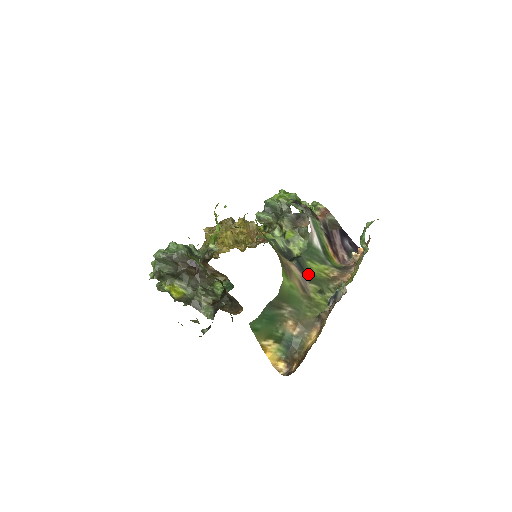
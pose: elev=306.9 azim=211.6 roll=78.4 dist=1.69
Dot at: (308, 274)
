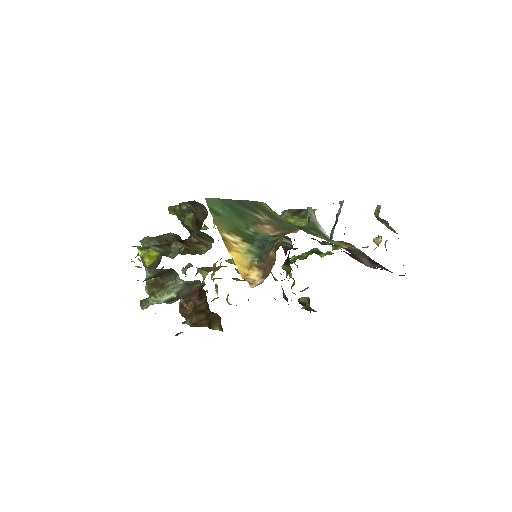
Dot at: (307, 230)
